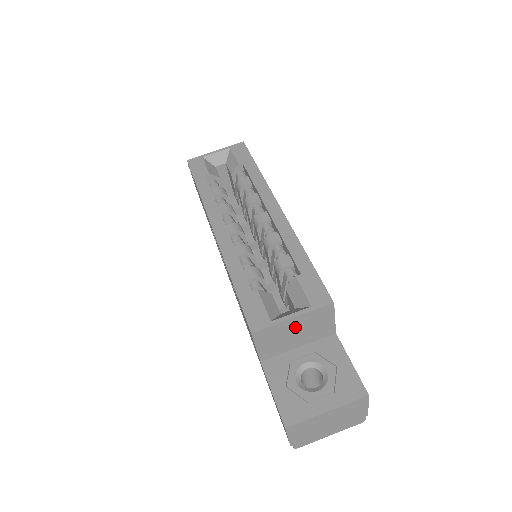
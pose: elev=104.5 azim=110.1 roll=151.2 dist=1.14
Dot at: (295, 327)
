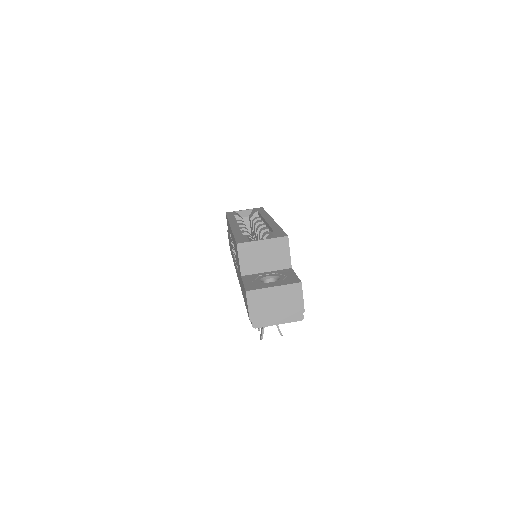
Dot at: (264, 250)
